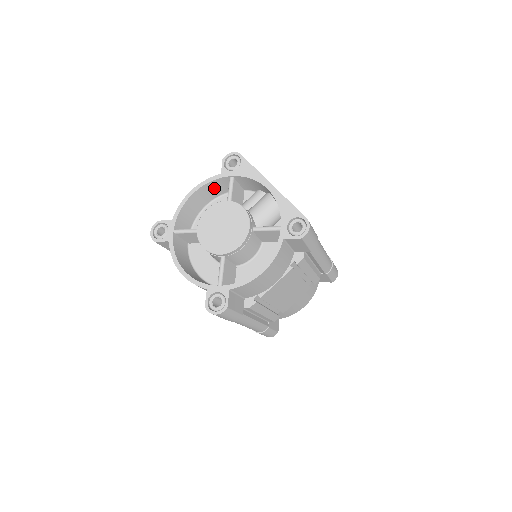
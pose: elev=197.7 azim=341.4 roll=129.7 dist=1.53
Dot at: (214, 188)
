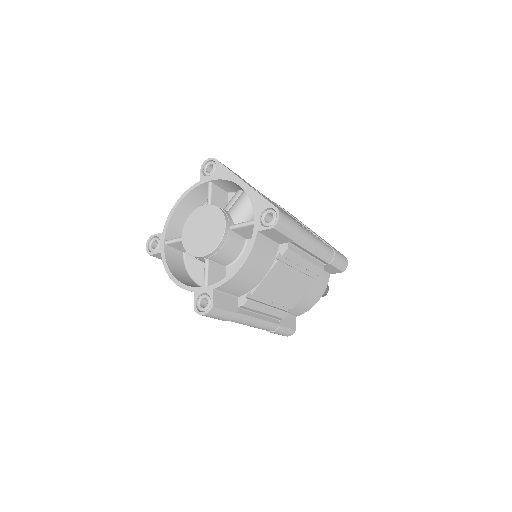
Dot at: (198, 196)
